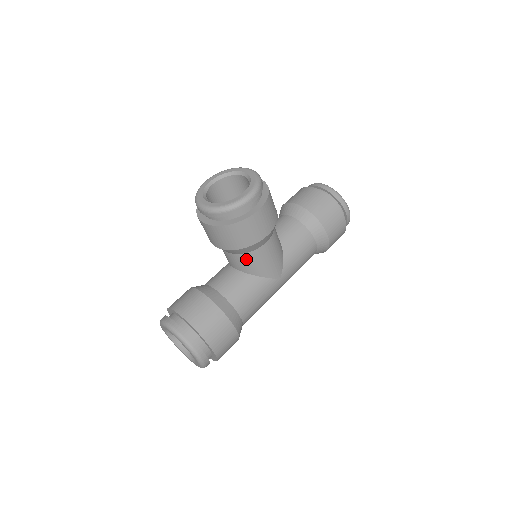
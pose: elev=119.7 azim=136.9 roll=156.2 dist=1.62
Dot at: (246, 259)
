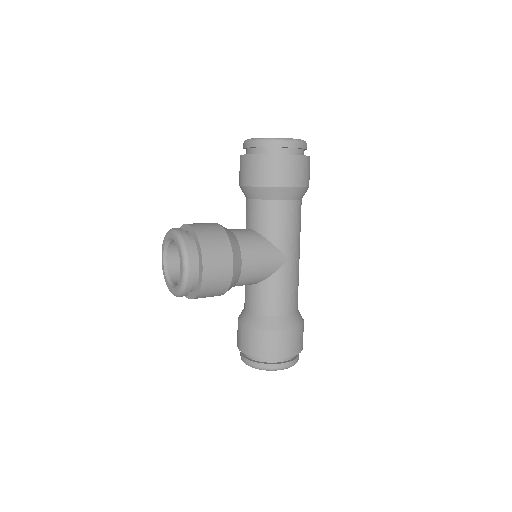
Dot at: (243, 282)
